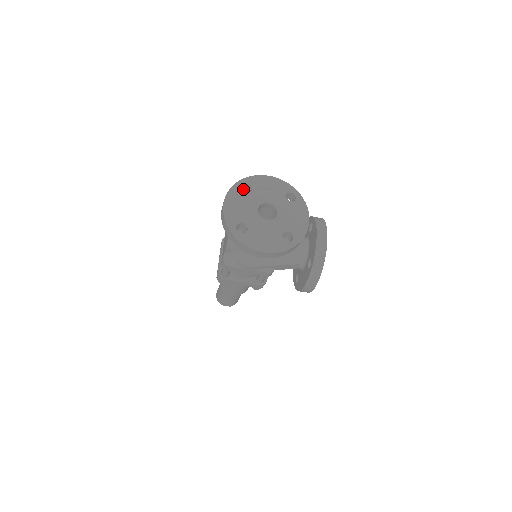
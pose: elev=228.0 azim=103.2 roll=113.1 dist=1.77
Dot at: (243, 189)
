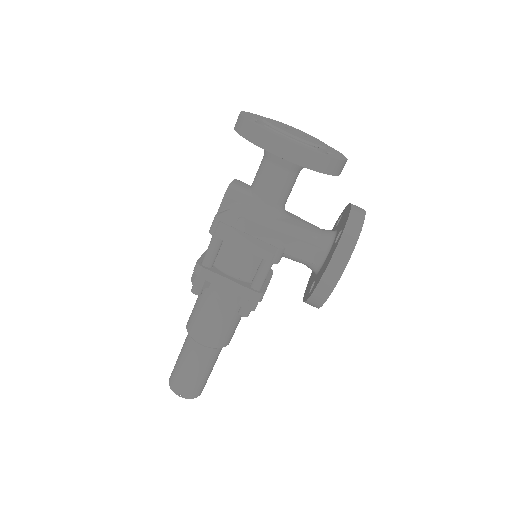
Dot at: occluded
